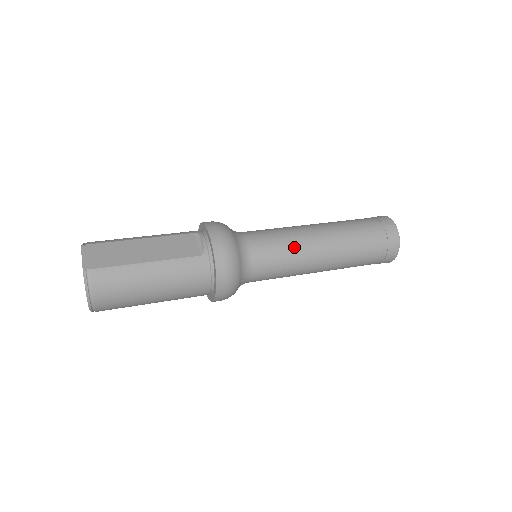
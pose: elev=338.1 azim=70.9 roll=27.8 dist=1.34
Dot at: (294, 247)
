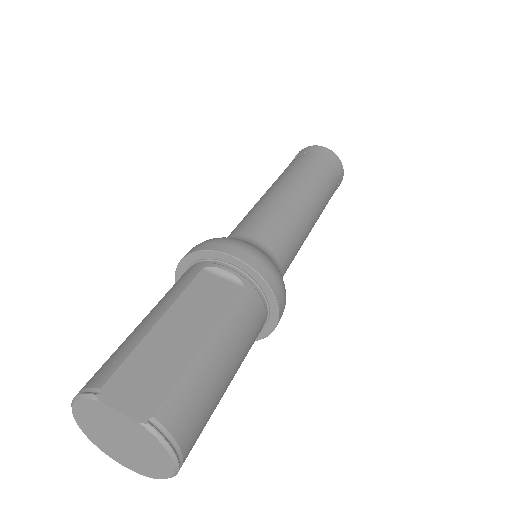
Dot at: (292, 218)
